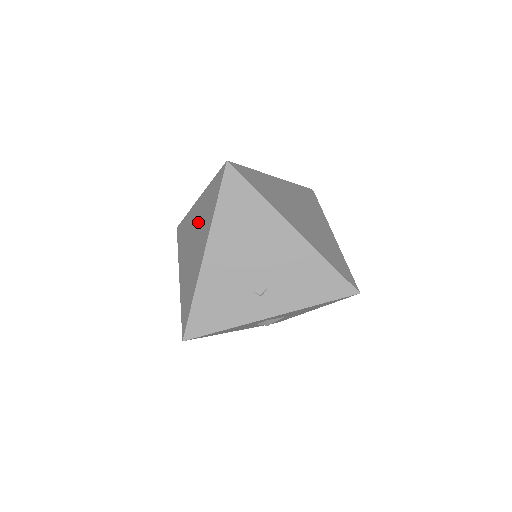
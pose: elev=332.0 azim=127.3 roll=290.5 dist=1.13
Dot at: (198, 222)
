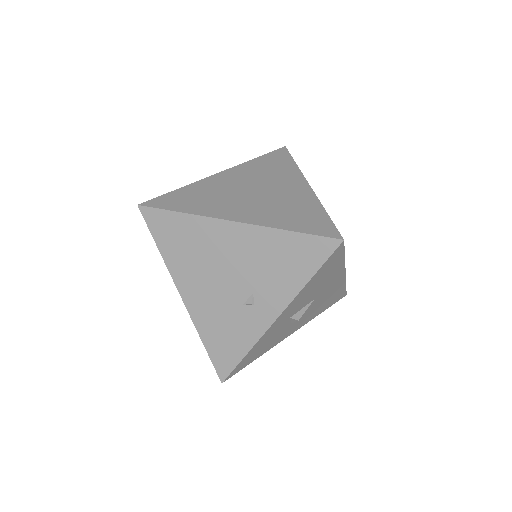
Dot at: occluded
